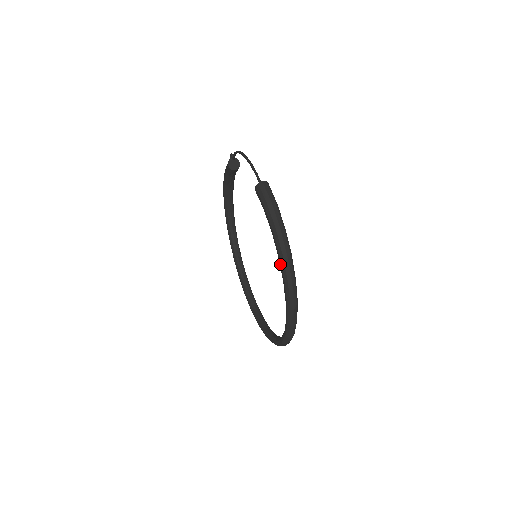
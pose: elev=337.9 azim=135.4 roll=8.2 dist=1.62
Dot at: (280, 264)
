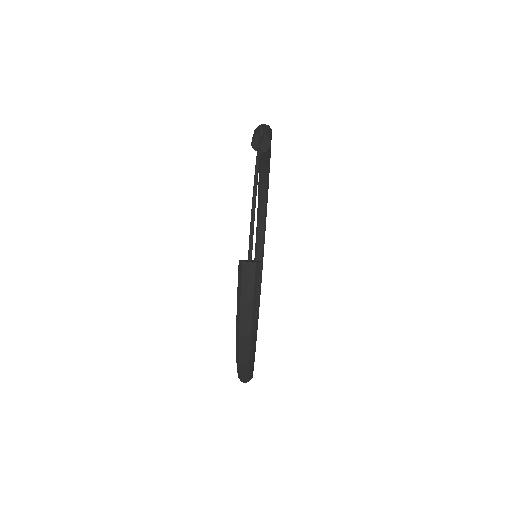
Dot at: (236, 357)
